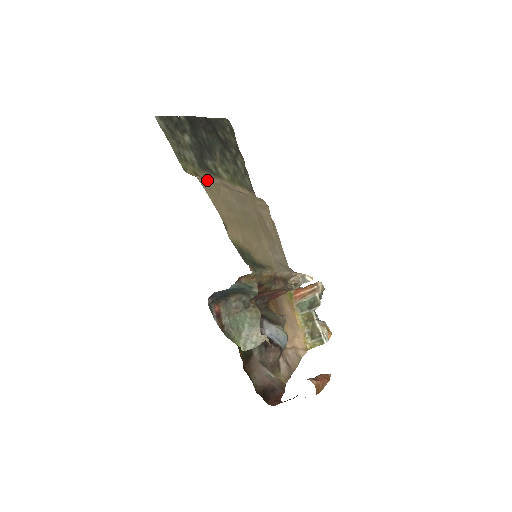
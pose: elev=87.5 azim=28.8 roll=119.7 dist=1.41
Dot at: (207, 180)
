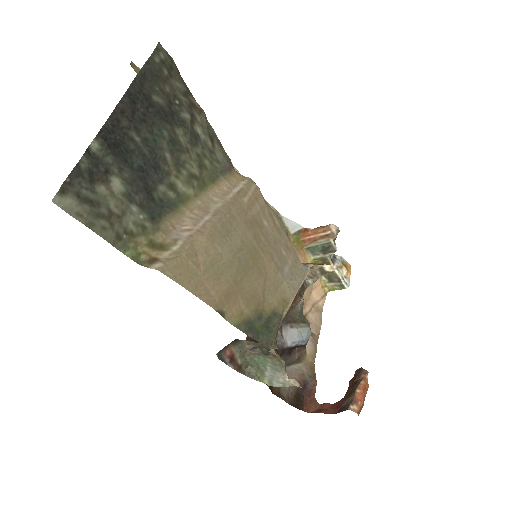
Dot at: (174, 252)
